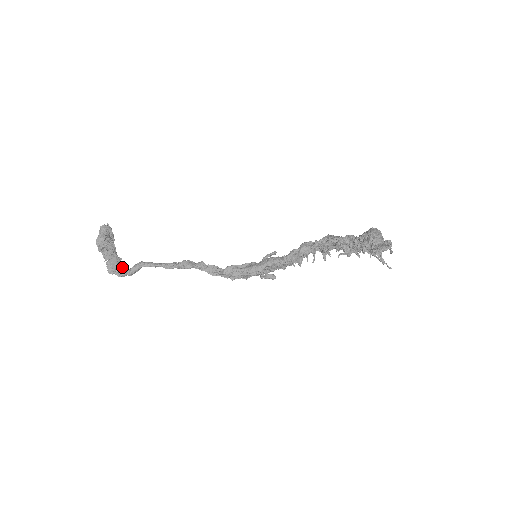
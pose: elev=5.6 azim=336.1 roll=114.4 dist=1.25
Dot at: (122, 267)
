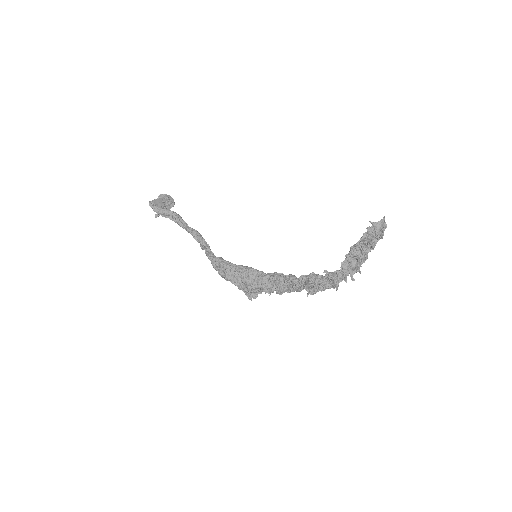
Dot at: occluded
